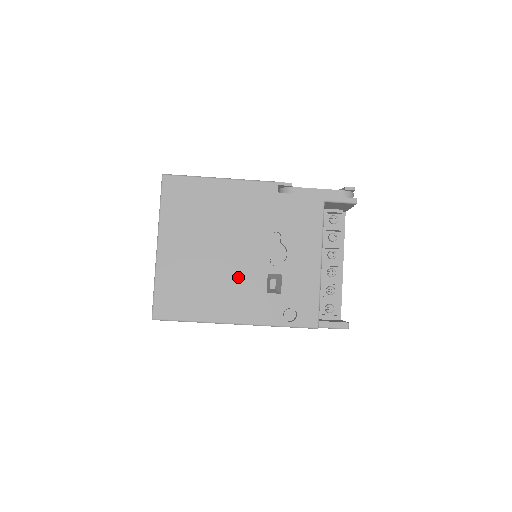
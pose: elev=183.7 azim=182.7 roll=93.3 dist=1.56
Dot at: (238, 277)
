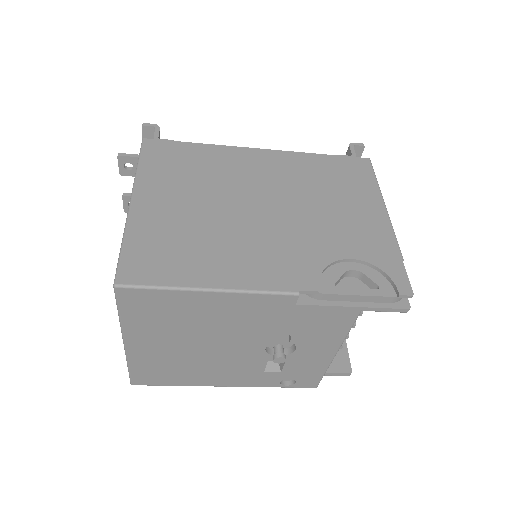
Dot at: (231, 363)
